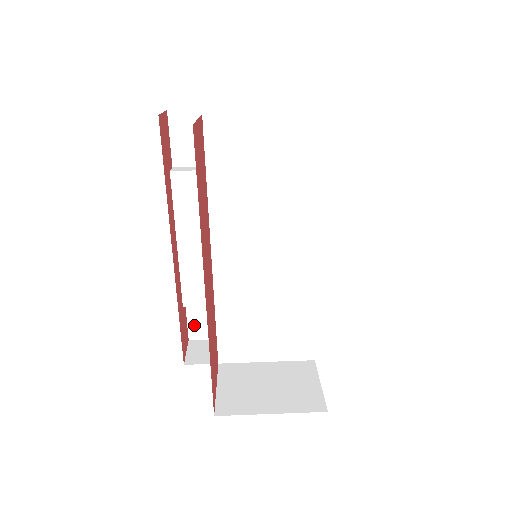
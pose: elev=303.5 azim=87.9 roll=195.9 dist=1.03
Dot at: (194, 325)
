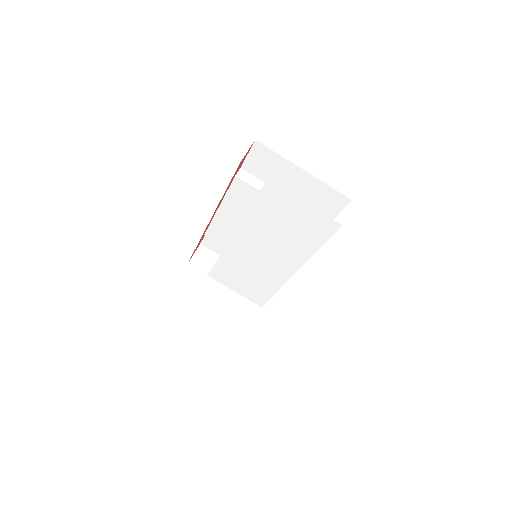
Dot at: (208, 240)
